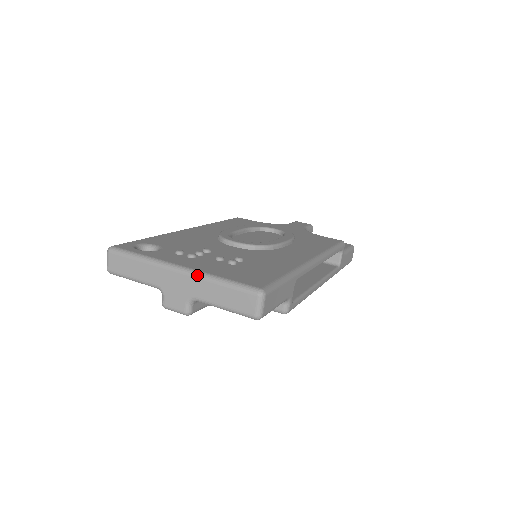
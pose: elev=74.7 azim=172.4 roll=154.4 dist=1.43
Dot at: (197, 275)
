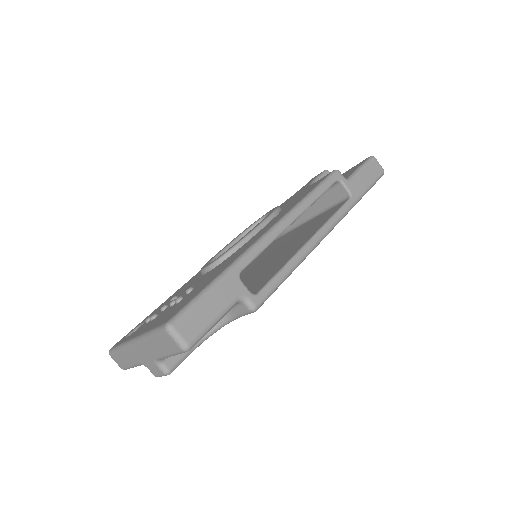
Dot at: (139, 340)
